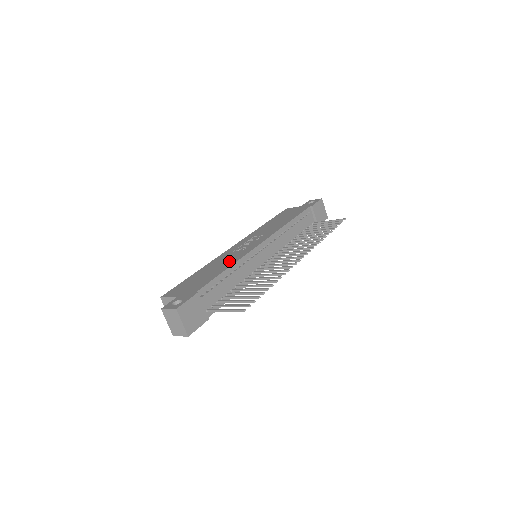
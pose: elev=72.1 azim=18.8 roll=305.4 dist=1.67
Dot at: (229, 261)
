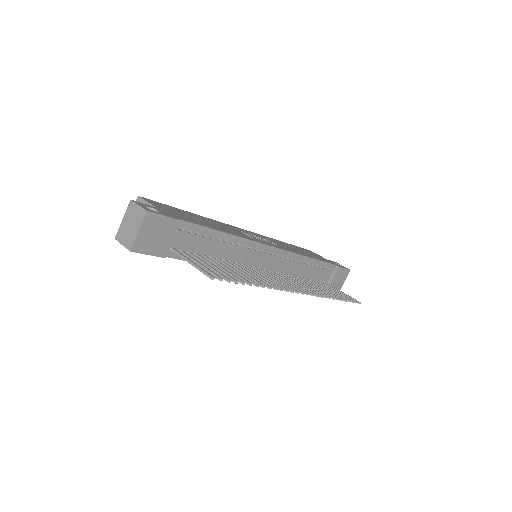
Dot at: (232, 231)
